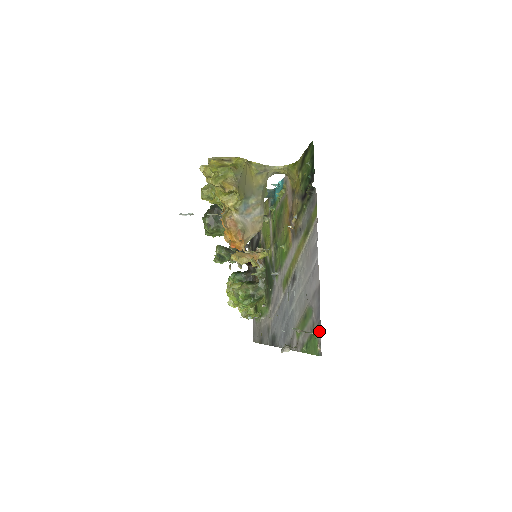
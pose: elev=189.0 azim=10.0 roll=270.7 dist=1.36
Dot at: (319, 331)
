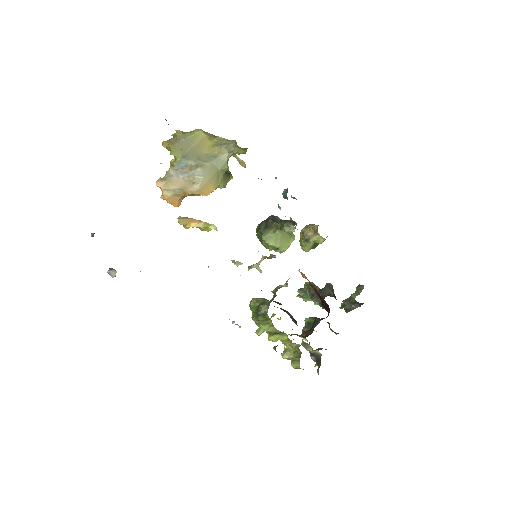
Dot at: occluded
